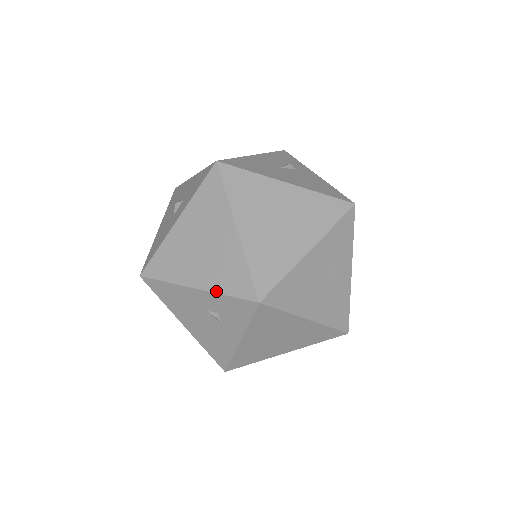
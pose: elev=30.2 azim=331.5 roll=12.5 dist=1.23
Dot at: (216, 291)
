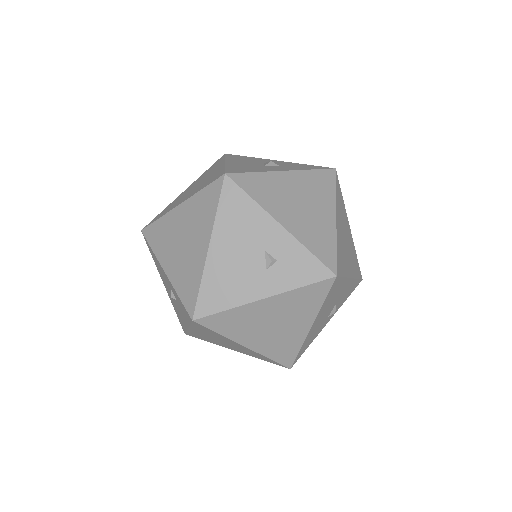
Dot at: (301, 241)
